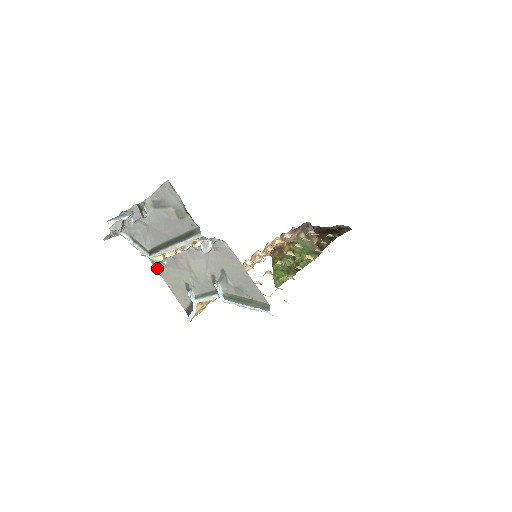
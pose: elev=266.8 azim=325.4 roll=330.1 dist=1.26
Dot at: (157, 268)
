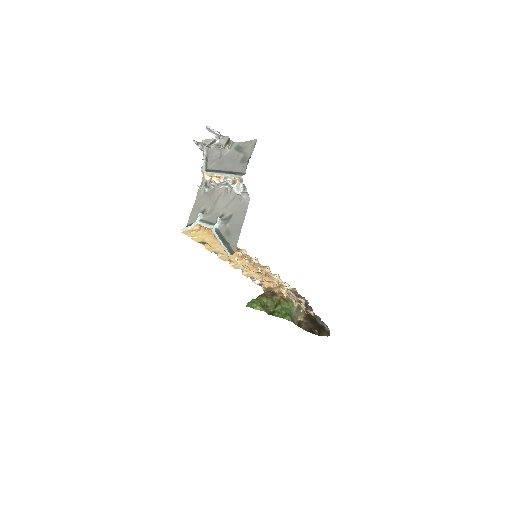
Dot at: (200, 190)
